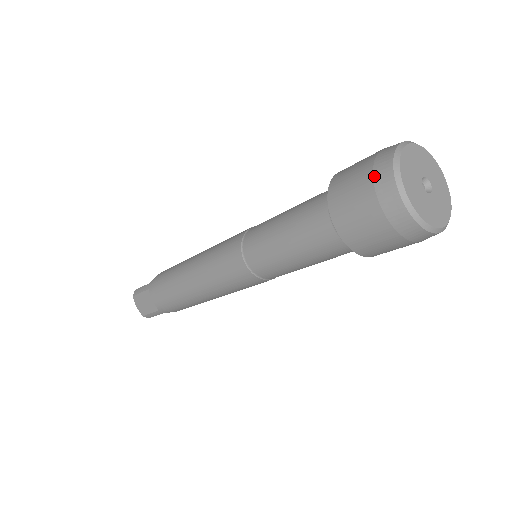
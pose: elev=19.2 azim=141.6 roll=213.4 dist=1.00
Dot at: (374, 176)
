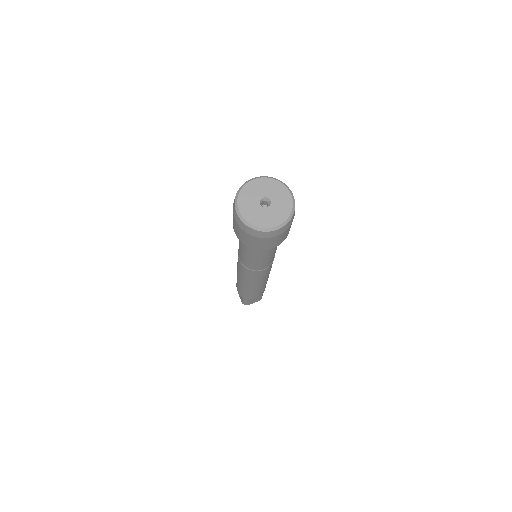
Dot at: occluded
